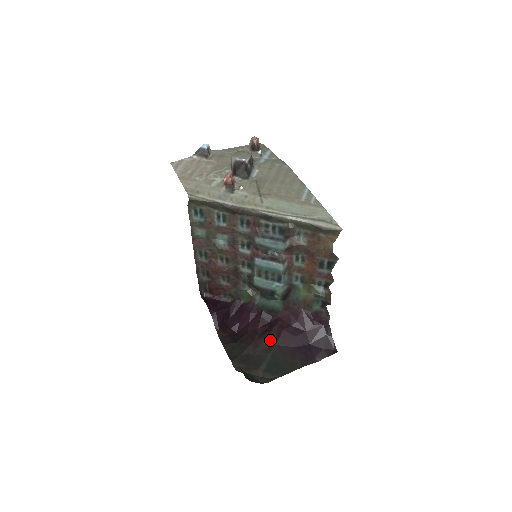
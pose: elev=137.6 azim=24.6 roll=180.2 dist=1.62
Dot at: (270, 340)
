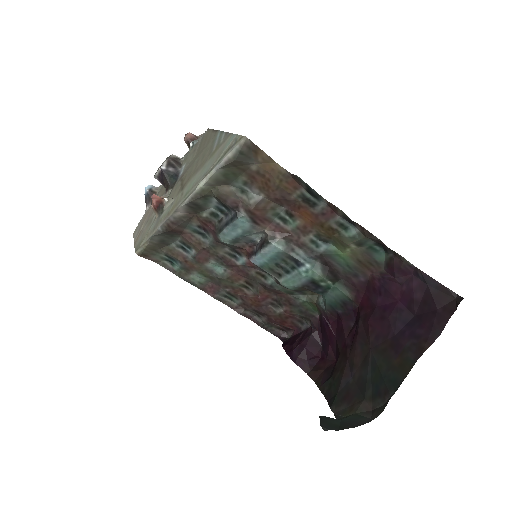
Dot at: (361, 346)
